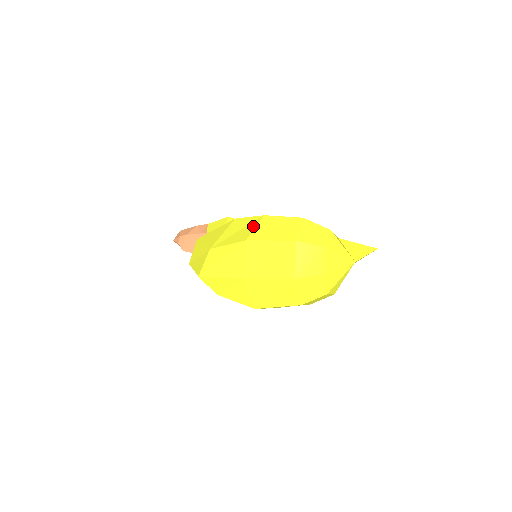
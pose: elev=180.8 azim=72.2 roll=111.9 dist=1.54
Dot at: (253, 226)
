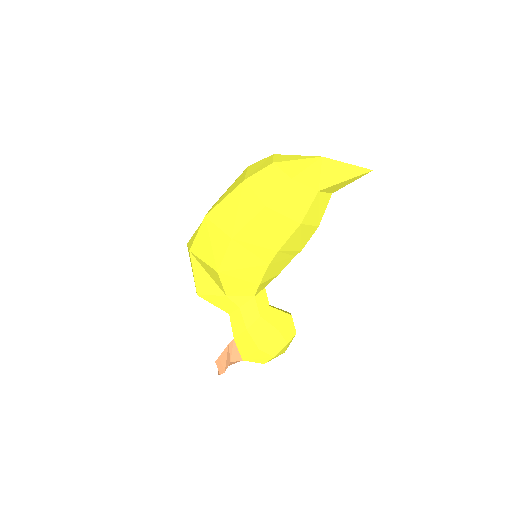
Dot at: occluded
